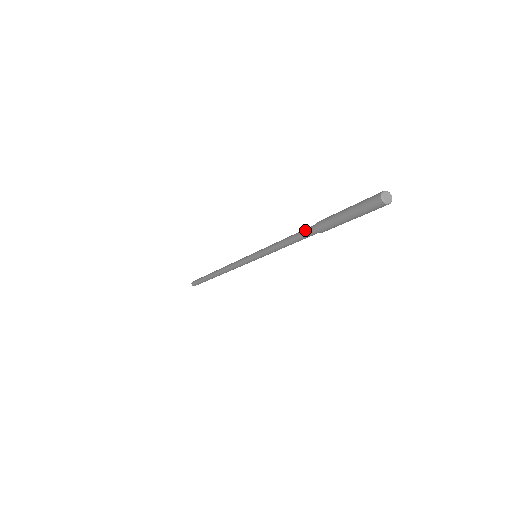
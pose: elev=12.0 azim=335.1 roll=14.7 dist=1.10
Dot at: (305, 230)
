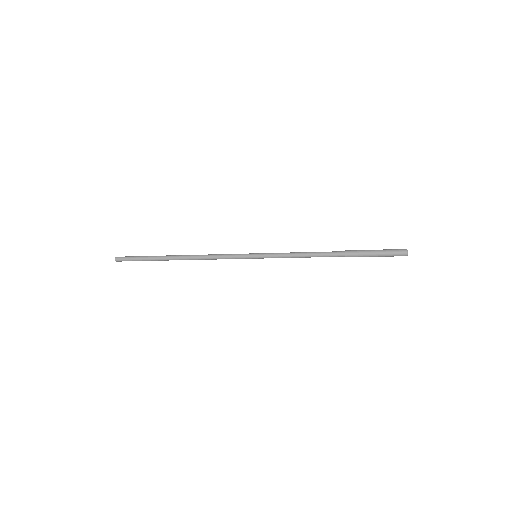
Dot at: (332, 253)
